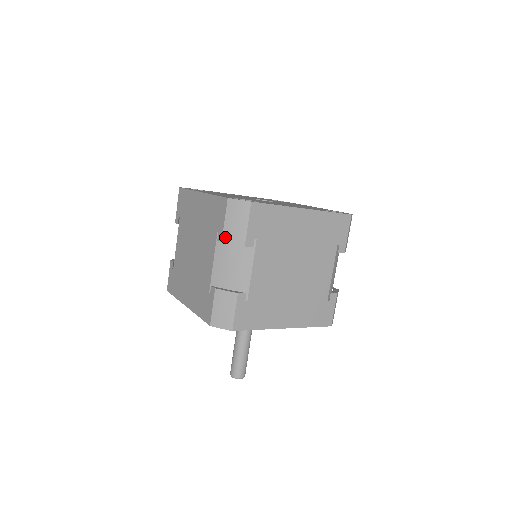
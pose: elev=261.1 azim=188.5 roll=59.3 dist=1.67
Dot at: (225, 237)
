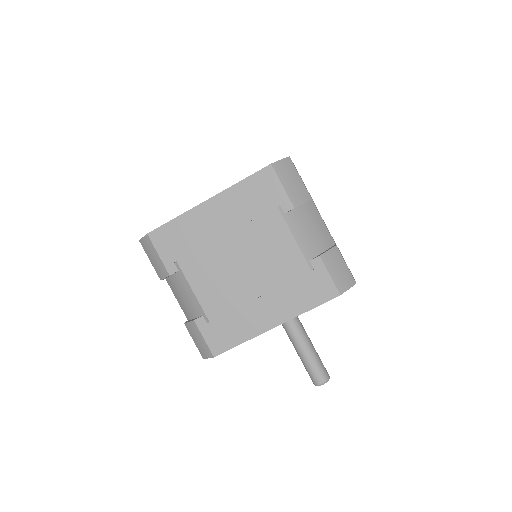
Dot at: (159, 275)
